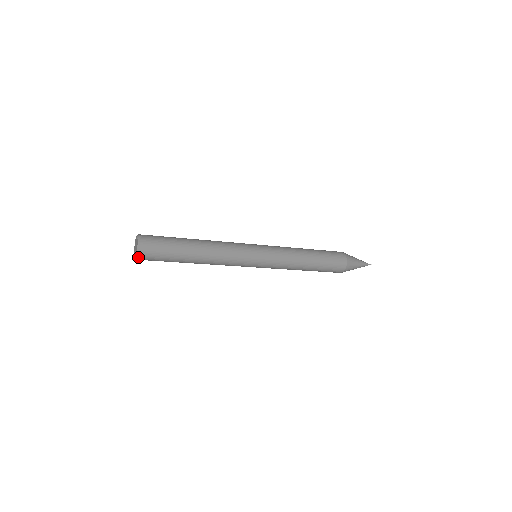
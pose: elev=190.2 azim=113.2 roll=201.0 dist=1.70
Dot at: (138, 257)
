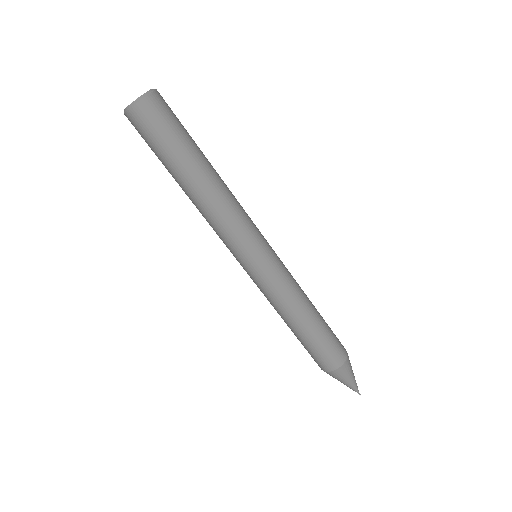
Dot at: (151, 93)
